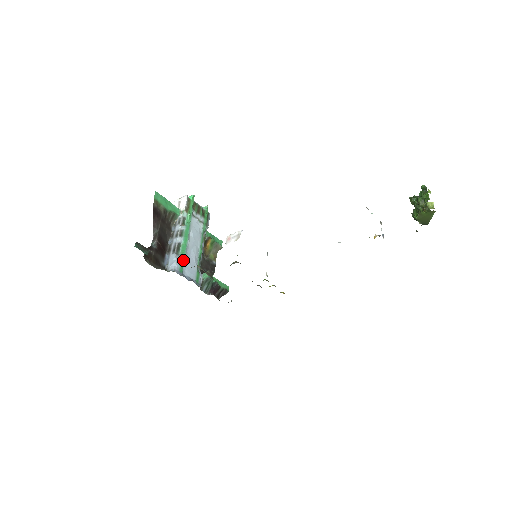
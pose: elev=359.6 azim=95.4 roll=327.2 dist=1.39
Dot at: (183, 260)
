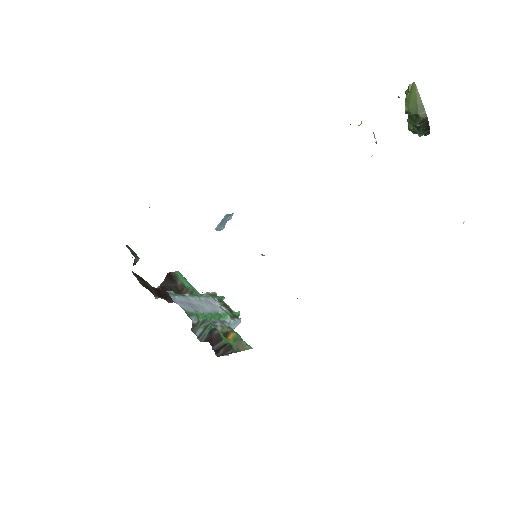
Dot at: (179, 295)
